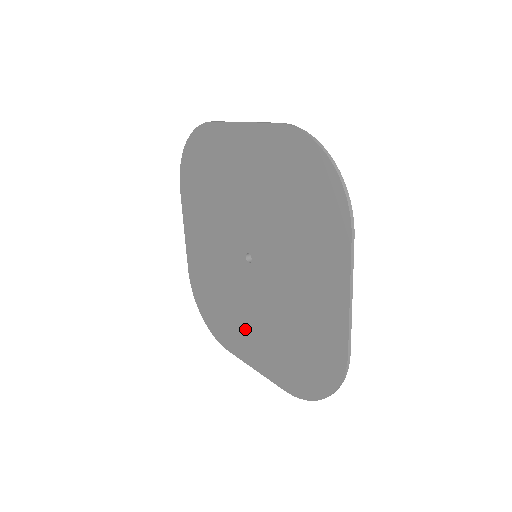
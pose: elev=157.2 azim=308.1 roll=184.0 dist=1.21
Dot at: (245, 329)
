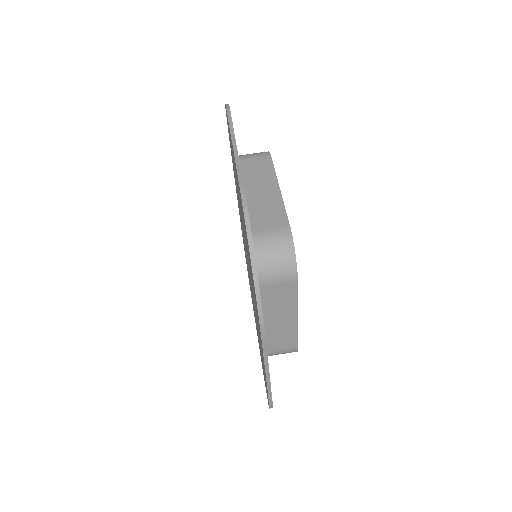
Dot at: occluded
